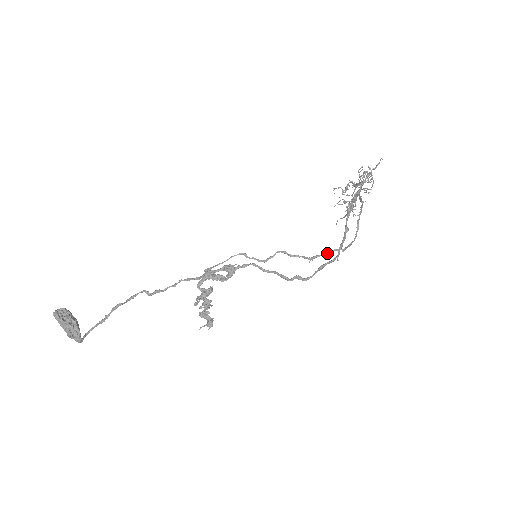
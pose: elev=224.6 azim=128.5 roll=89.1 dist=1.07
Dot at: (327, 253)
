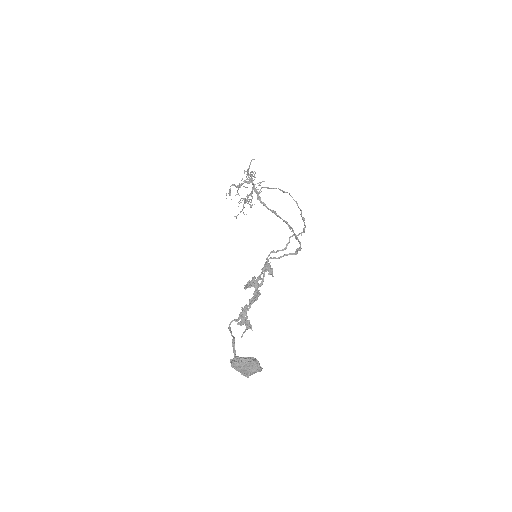
Dot at: (304, 225)
